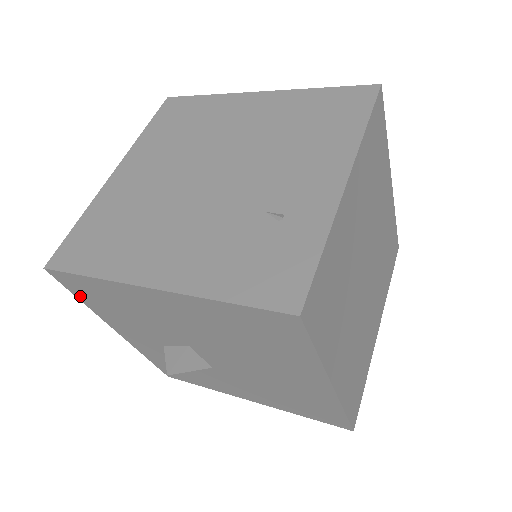
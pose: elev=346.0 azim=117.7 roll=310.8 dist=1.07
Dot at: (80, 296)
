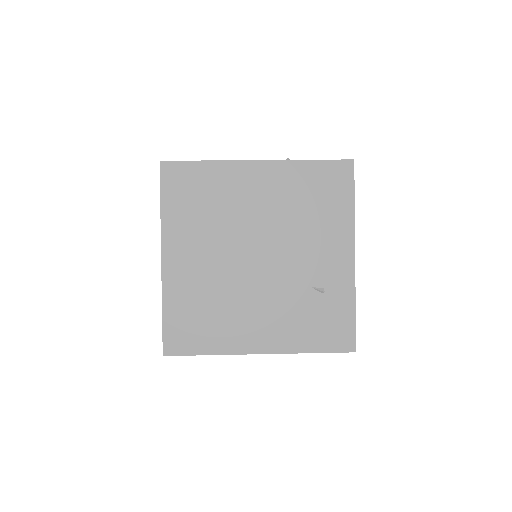
Dot at: occluded
